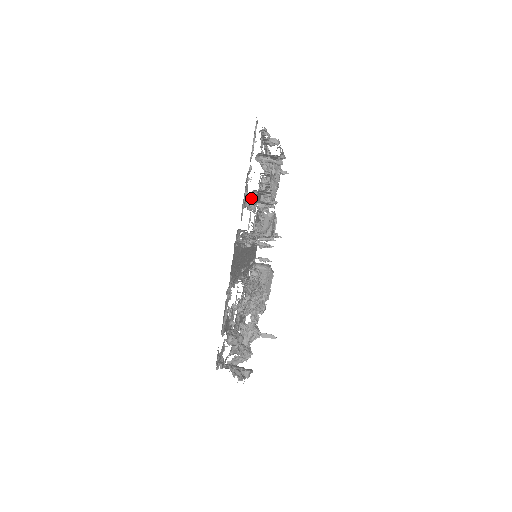
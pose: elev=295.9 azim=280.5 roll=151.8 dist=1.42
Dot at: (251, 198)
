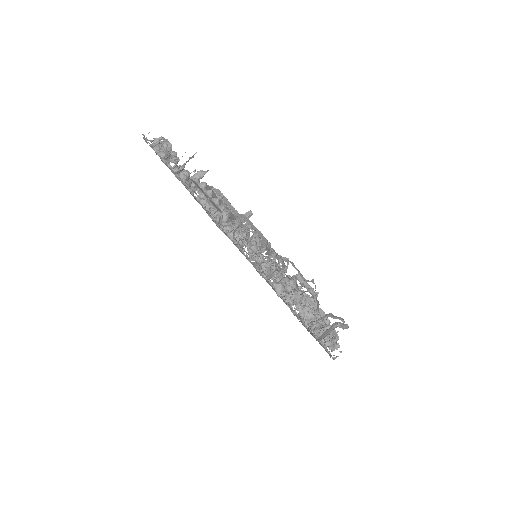
Dot at: occluded
